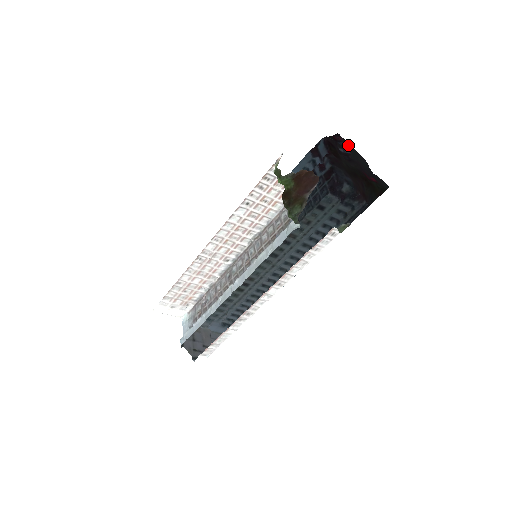
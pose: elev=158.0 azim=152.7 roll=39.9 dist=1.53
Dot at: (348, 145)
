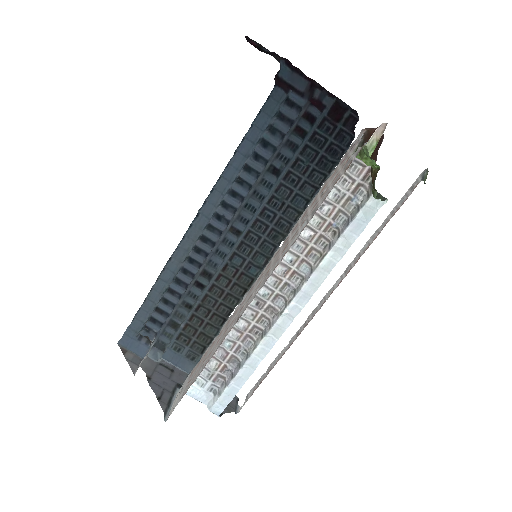
Dot at: (268, 50)
